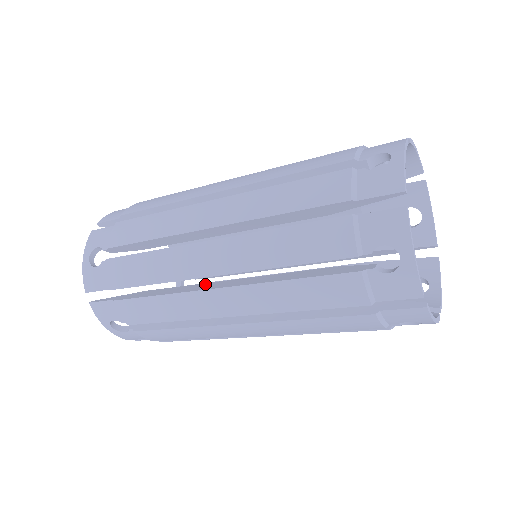
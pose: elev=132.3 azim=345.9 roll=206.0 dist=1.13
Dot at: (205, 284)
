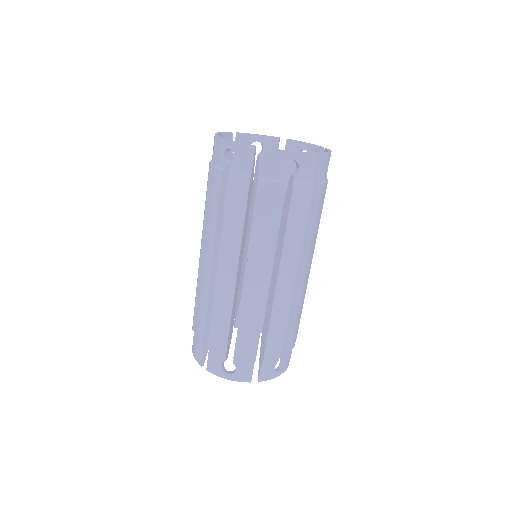
Dot at: occluded
